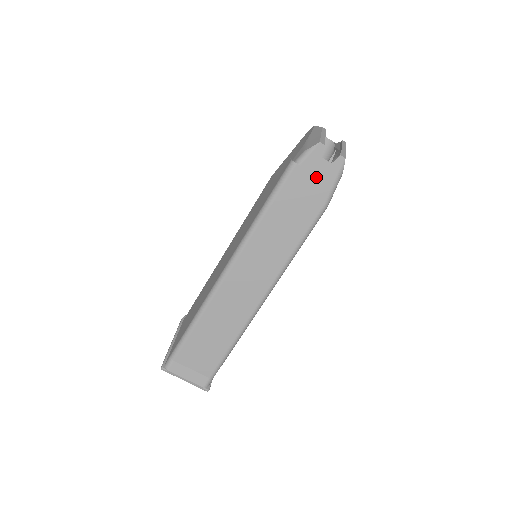
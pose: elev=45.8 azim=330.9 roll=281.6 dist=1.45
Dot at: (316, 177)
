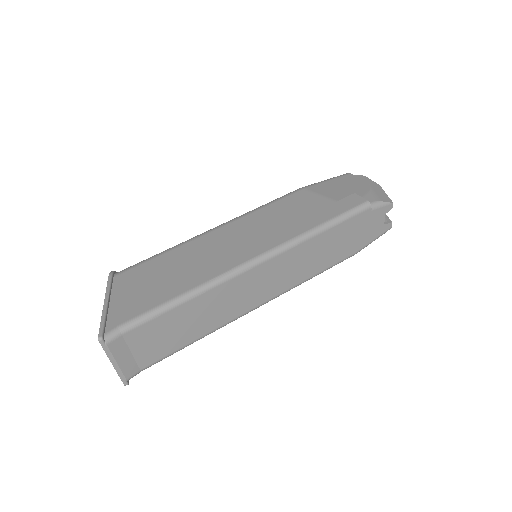
Dot at: (370, 227)
